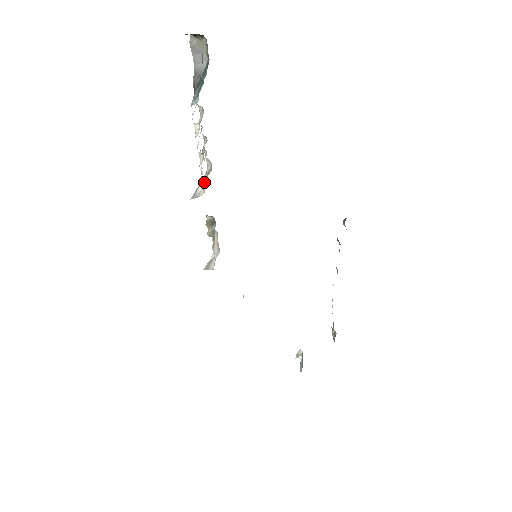
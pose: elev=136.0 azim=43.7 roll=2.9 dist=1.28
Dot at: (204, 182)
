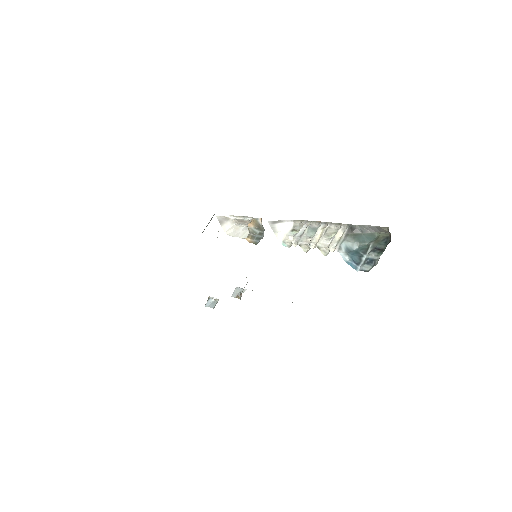
Dot at: (290, 242)
